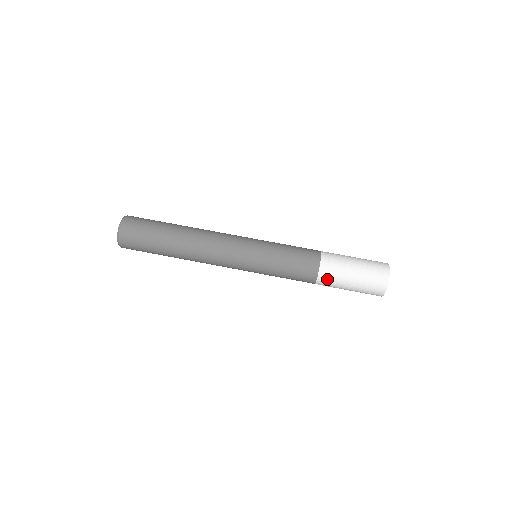
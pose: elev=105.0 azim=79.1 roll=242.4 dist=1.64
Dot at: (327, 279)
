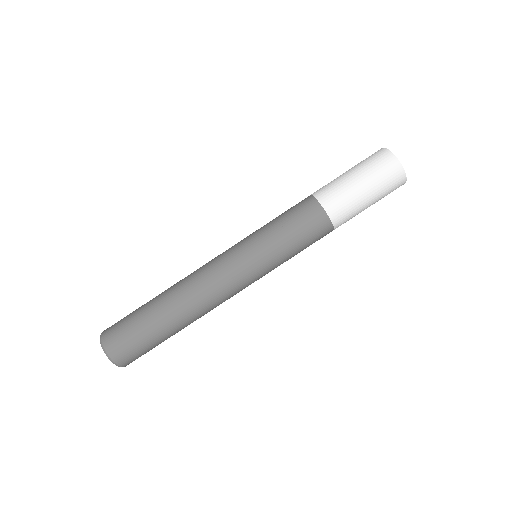
Dot at: (344, 222)
